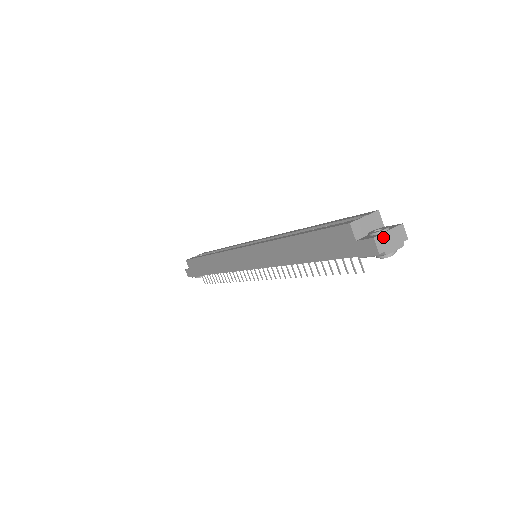
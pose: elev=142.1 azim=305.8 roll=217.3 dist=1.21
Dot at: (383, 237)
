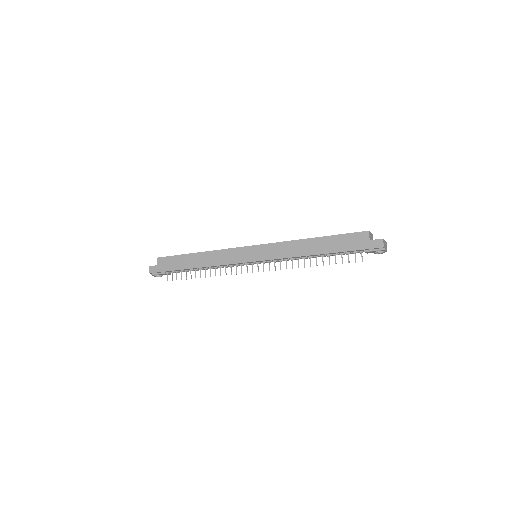
Dot at: (384, 241)
